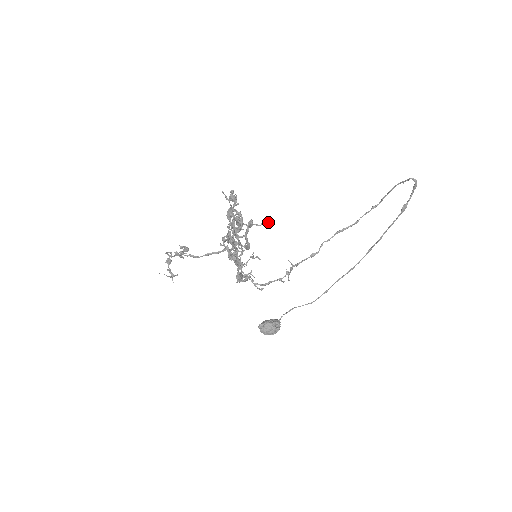
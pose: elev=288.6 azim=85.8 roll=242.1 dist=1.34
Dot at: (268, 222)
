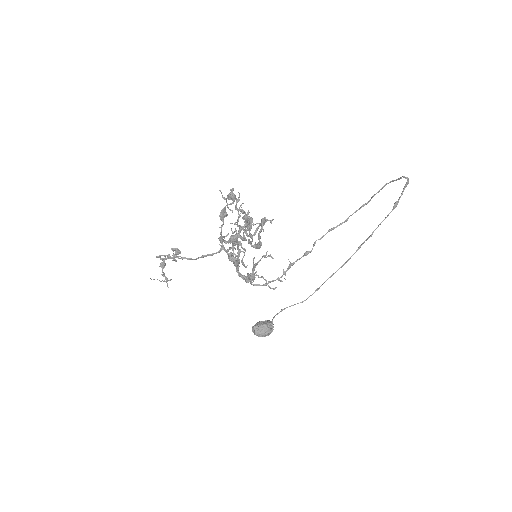
Dot at: (271, 221)
